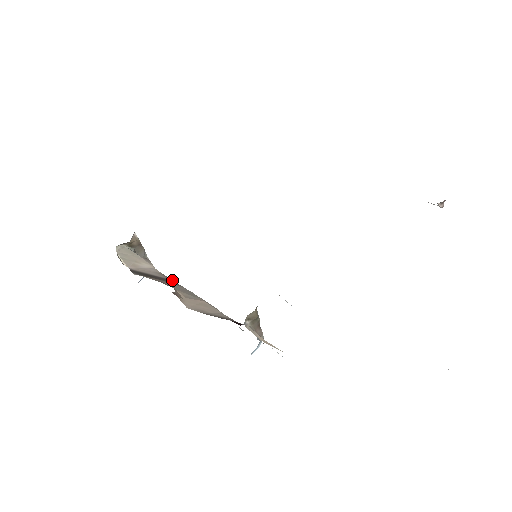
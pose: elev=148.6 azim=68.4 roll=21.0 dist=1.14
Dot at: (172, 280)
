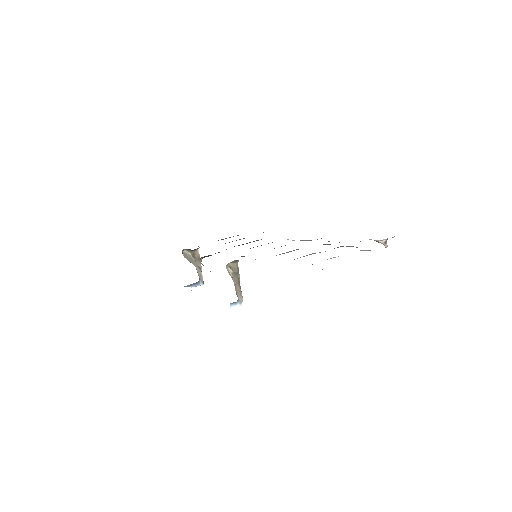
Dot at: occluded
